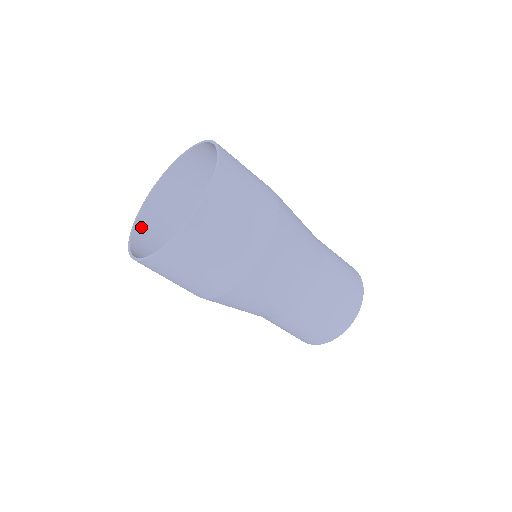
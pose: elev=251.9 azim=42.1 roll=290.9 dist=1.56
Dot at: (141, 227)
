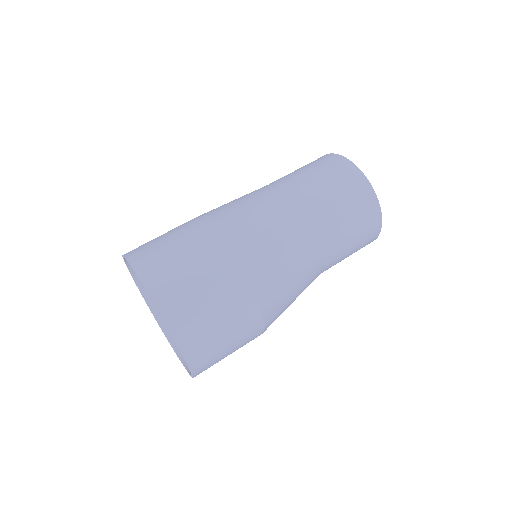
Dot at: occluded
